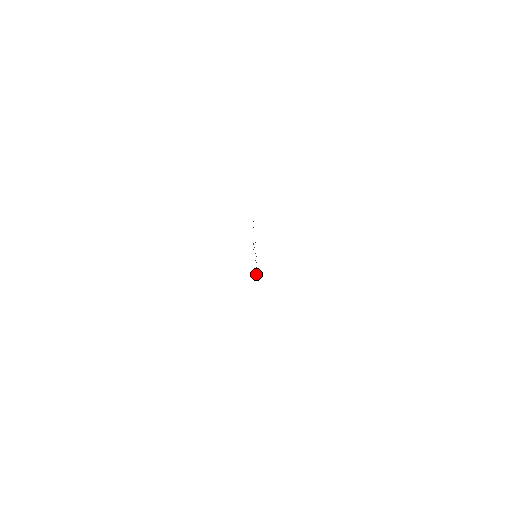
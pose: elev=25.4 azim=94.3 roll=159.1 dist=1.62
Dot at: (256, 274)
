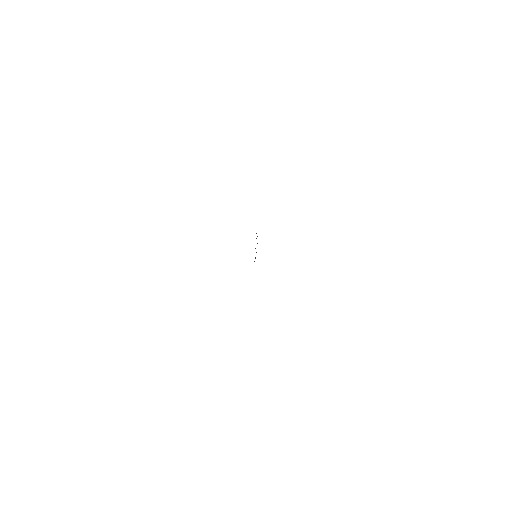
Dot at: occluded
